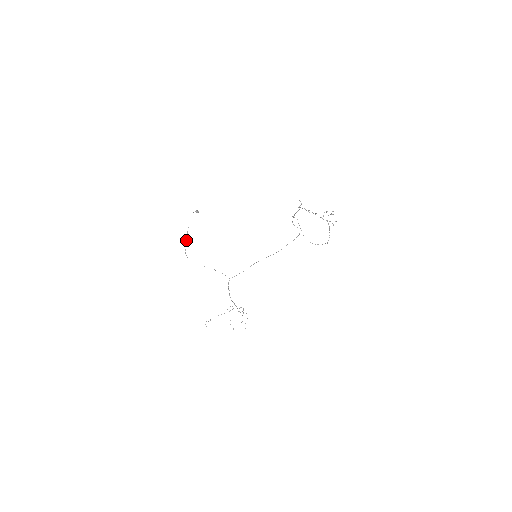
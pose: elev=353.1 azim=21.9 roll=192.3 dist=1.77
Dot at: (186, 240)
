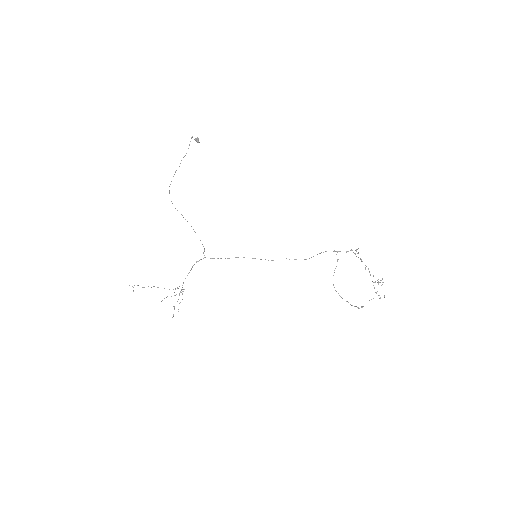
Dot at: (175, 171)
